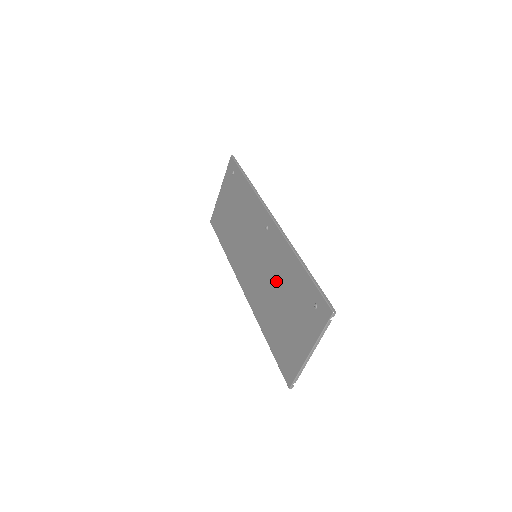
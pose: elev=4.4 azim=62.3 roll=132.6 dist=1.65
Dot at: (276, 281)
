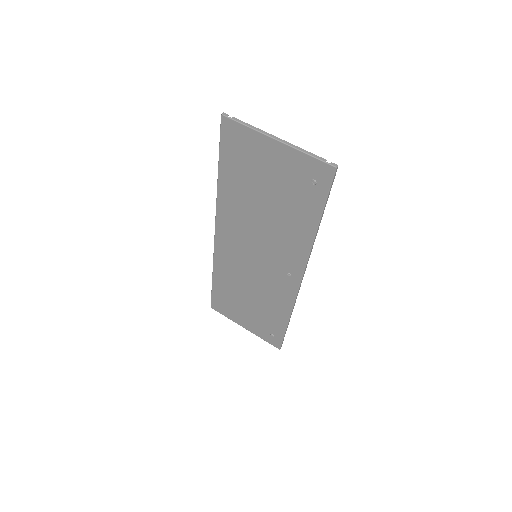
Dot at: (258, 292)
